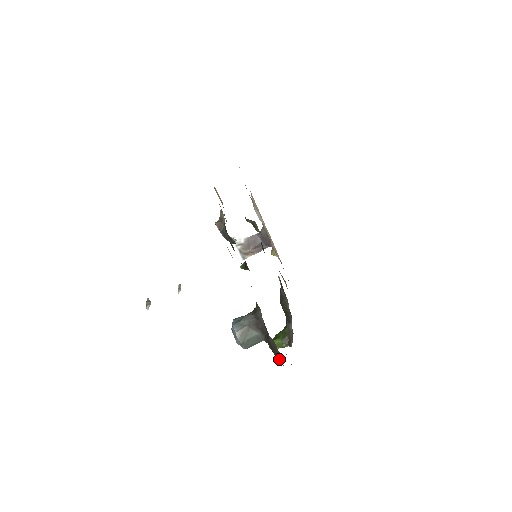
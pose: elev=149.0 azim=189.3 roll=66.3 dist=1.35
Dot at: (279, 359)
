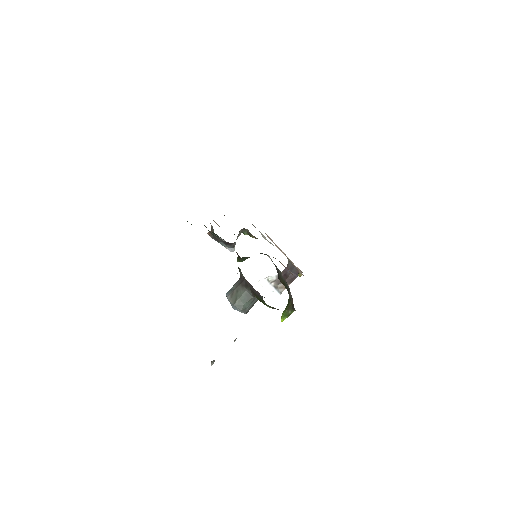
Dot at: (263, 301)
